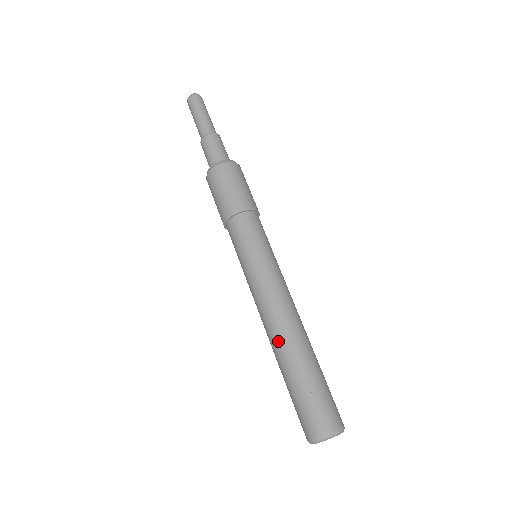
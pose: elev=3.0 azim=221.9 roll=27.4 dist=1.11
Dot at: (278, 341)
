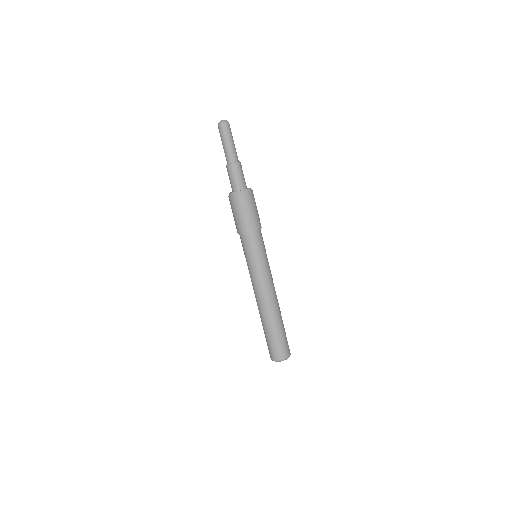
Dot at: (260, 312)
